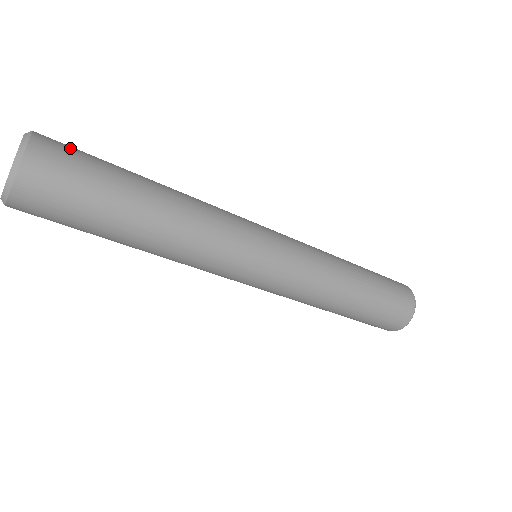
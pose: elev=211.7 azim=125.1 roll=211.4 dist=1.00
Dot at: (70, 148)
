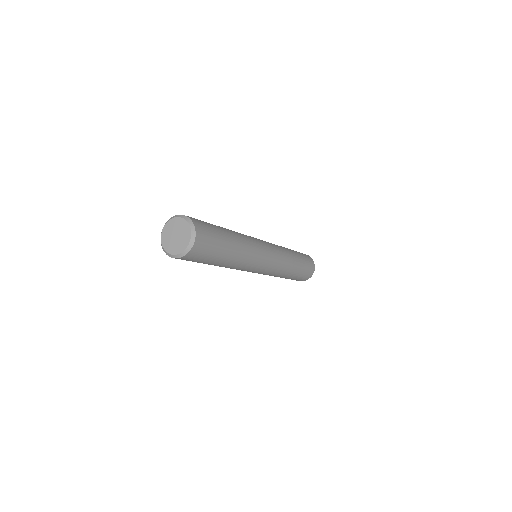
Dot at: occluded
